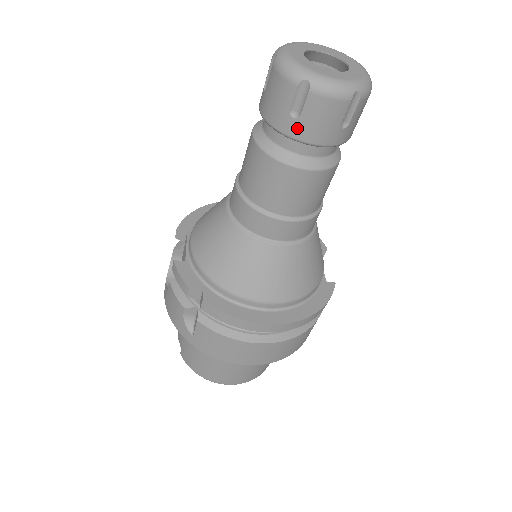
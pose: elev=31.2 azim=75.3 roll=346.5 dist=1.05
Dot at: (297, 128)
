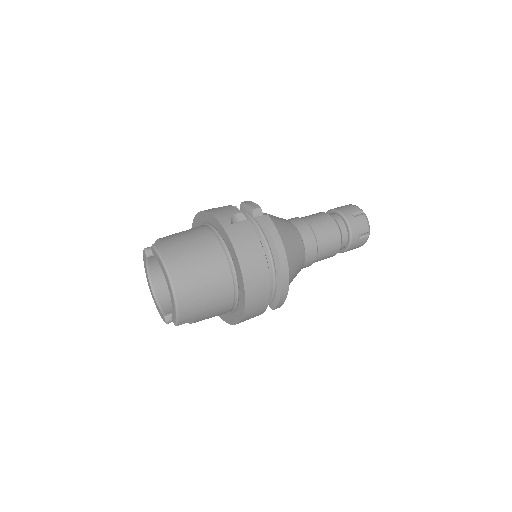
Dot at: (351, 218)
